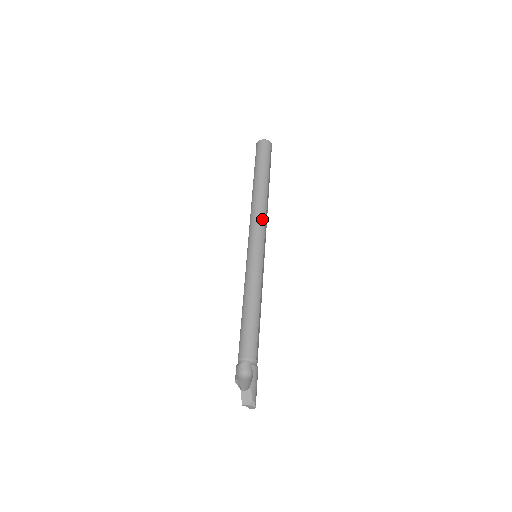
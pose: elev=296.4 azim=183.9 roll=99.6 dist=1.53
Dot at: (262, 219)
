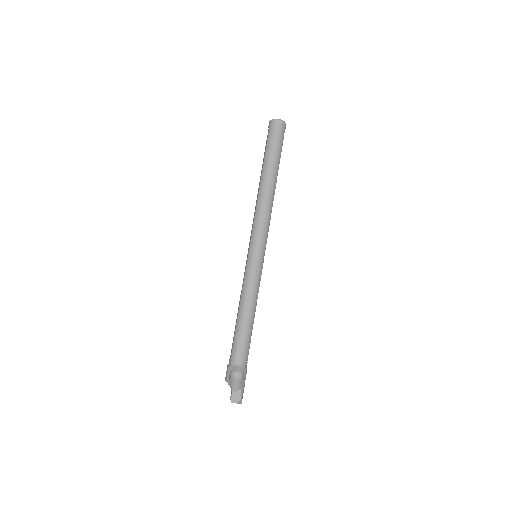
Dot at: (268, 219)
